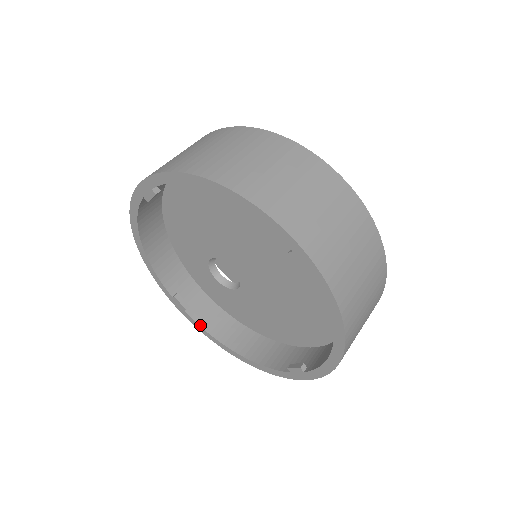
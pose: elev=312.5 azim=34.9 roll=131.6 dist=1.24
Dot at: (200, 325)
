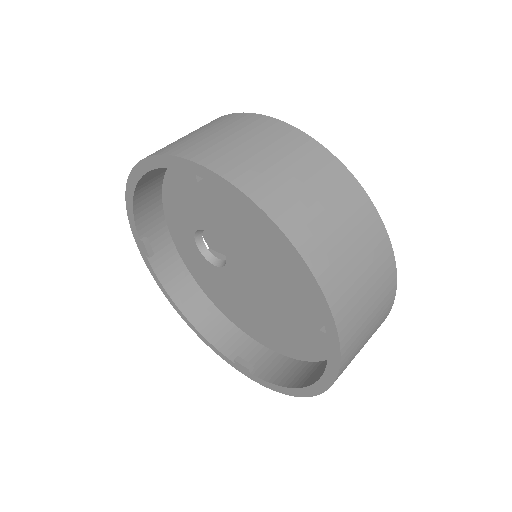
Dot at: (157, 275)
